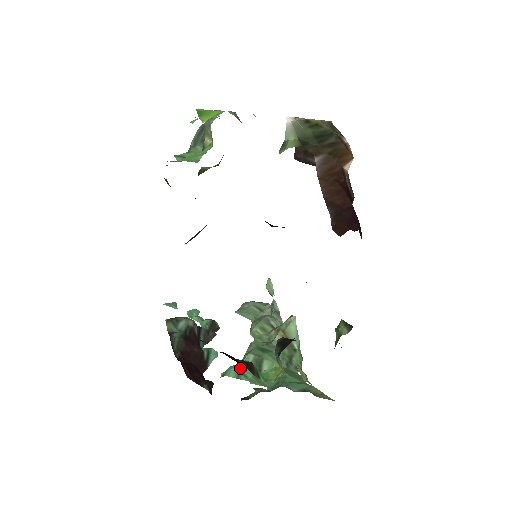
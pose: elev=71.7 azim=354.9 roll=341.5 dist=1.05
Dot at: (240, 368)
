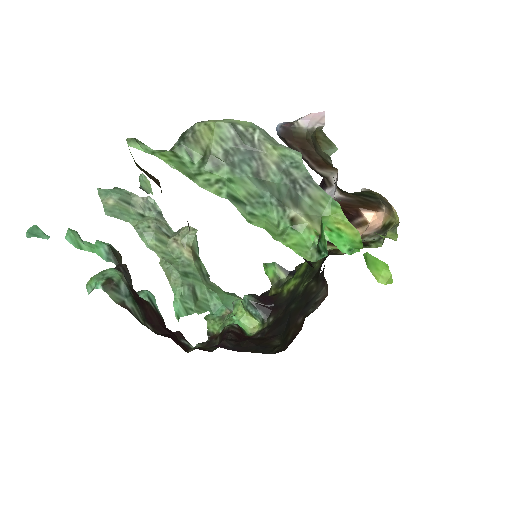
Dot at: (183, 303)
